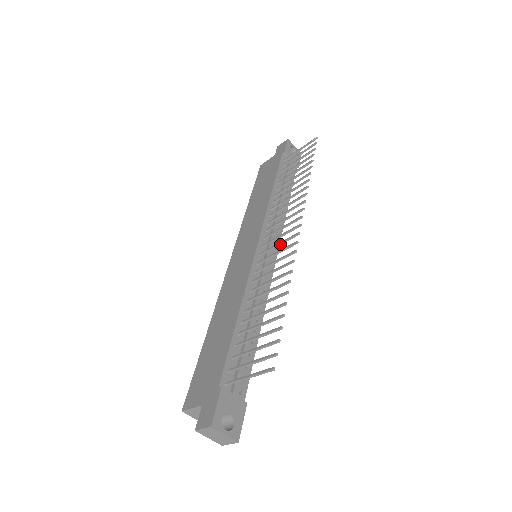
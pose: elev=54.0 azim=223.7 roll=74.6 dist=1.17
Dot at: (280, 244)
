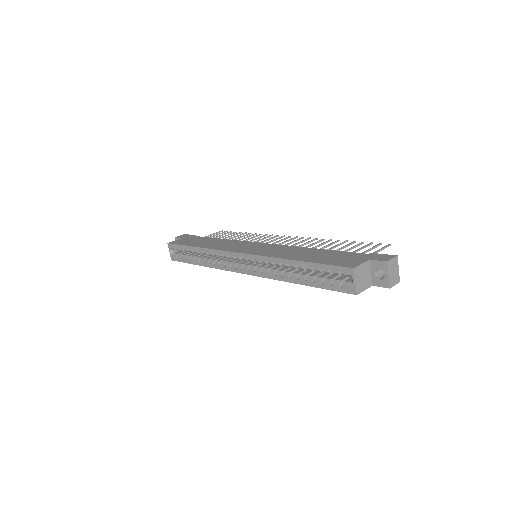
Dot at: (285, 242)
